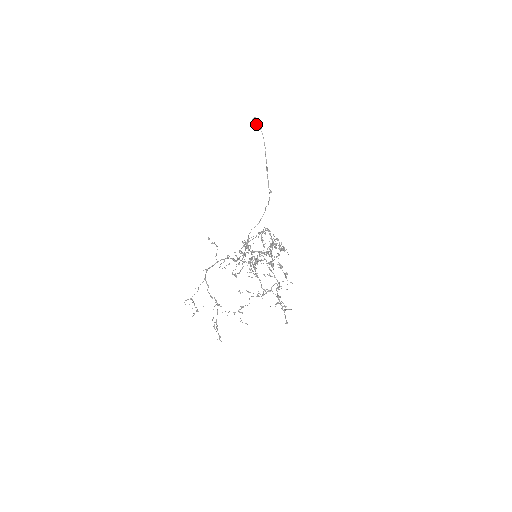
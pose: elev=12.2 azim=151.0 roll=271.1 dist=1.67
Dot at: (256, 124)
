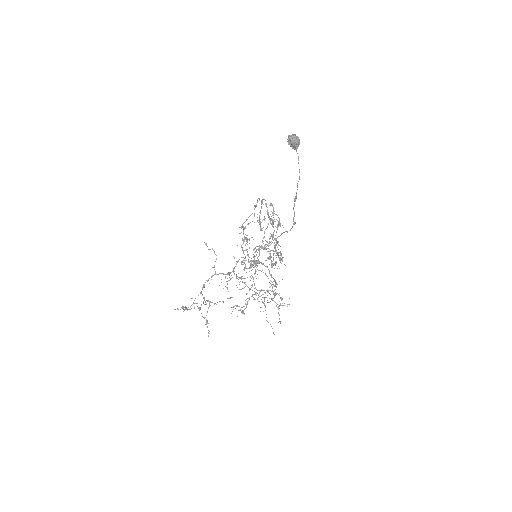
Dot at: (292, 144)
